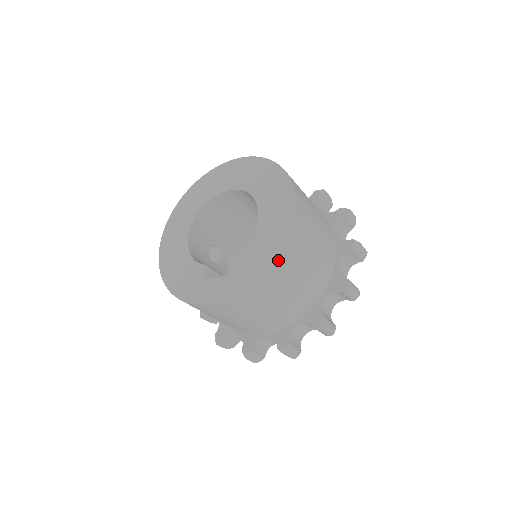
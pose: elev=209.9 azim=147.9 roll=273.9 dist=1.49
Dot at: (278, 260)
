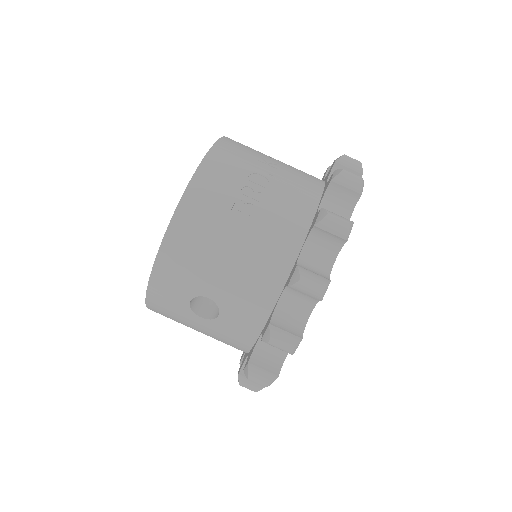
Dot at: (186, 198)
